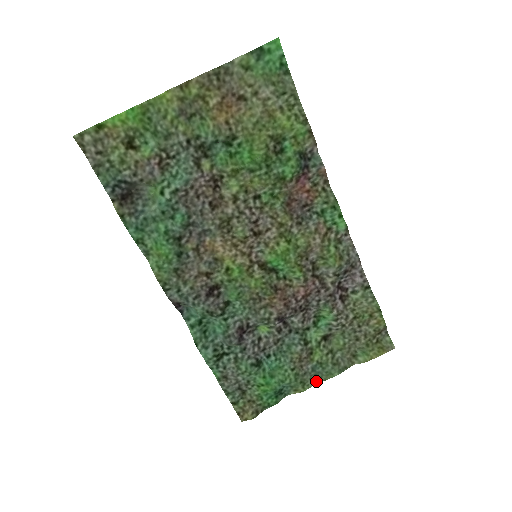
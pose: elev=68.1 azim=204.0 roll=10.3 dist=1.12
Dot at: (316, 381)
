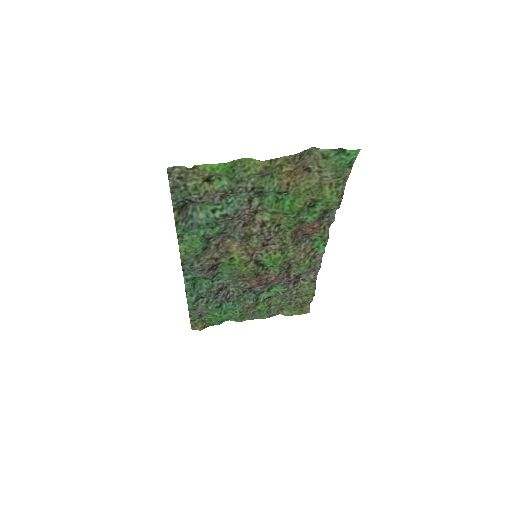
Dot at: (251, 318)
